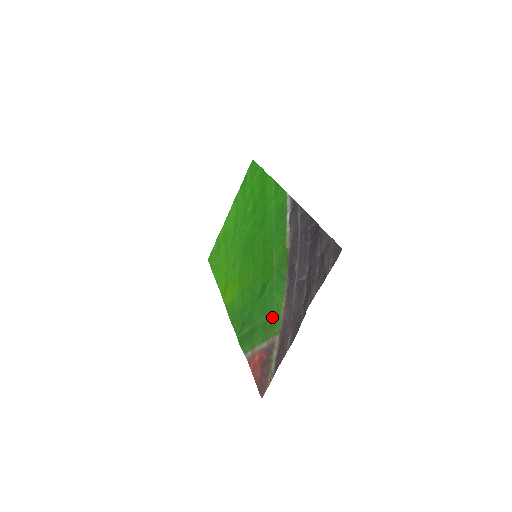
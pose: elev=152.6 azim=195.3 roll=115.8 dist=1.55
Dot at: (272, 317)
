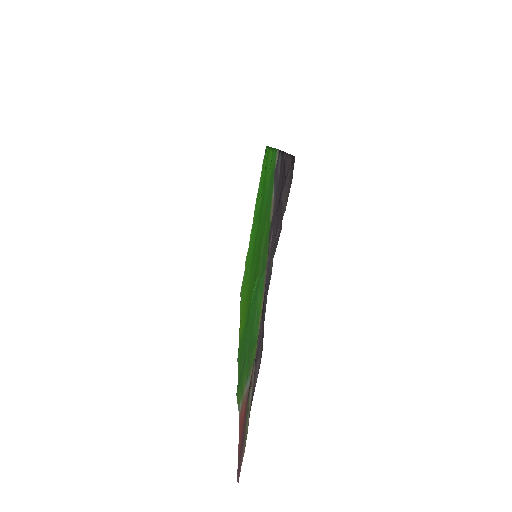
Dot at: (252, 334)
